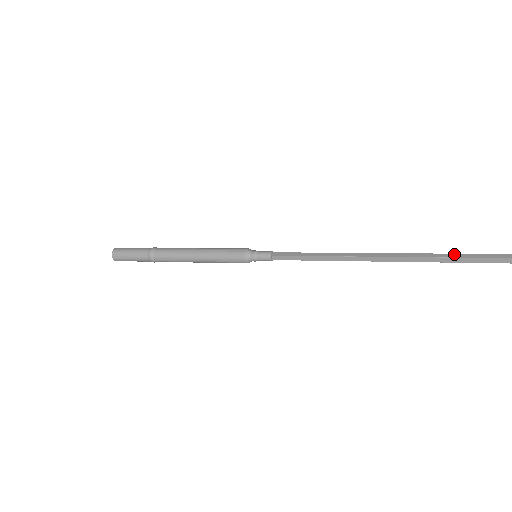
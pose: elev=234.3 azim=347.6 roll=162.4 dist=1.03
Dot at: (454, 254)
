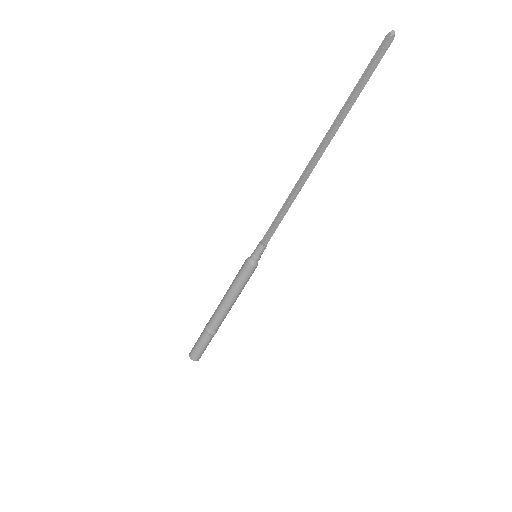
Dot at: (342, 109)
